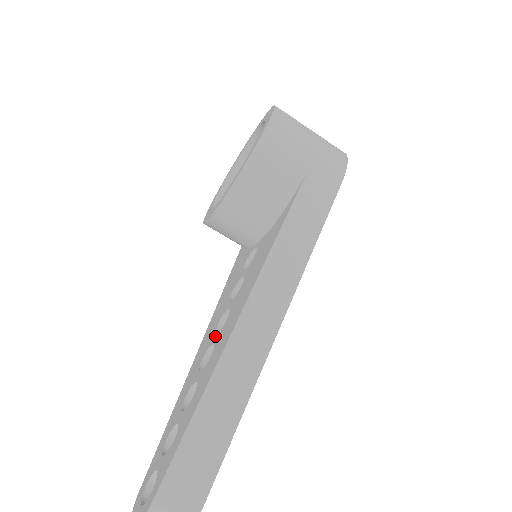
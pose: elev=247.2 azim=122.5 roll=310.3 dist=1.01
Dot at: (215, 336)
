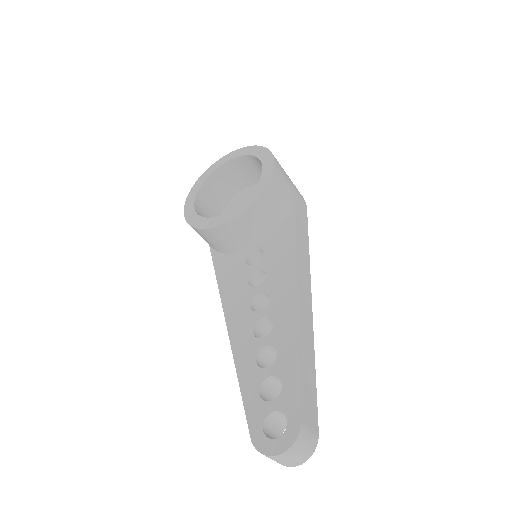
Dot at: (260, 313)
